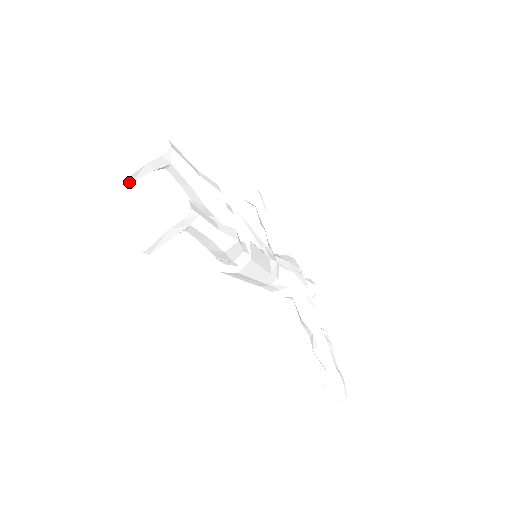
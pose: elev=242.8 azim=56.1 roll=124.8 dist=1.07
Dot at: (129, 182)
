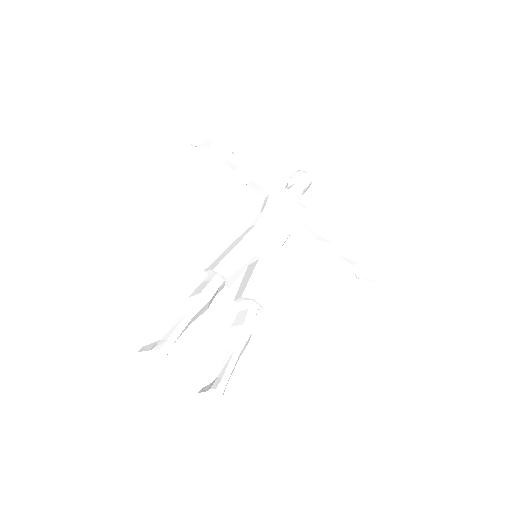
Dot at: occluded
